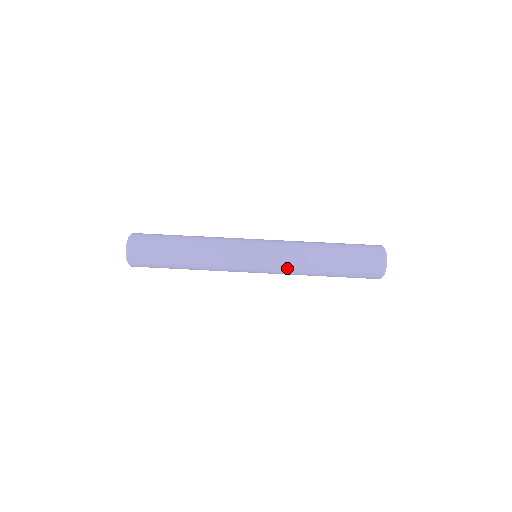
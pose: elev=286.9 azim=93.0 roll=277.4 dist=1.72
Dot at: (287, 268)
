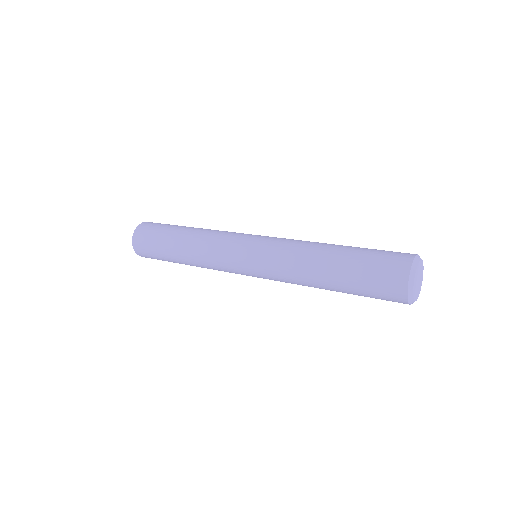
Dot at: (280, 259)
